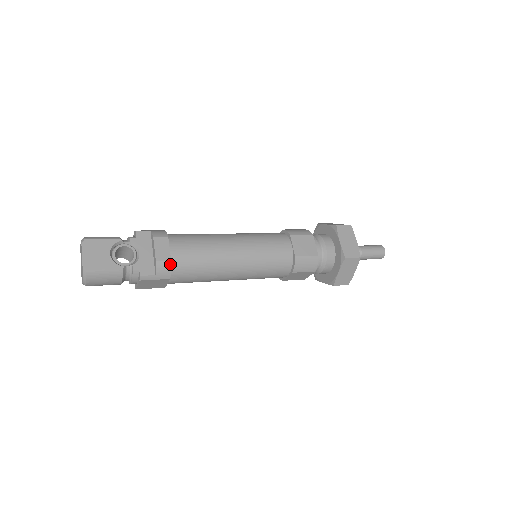
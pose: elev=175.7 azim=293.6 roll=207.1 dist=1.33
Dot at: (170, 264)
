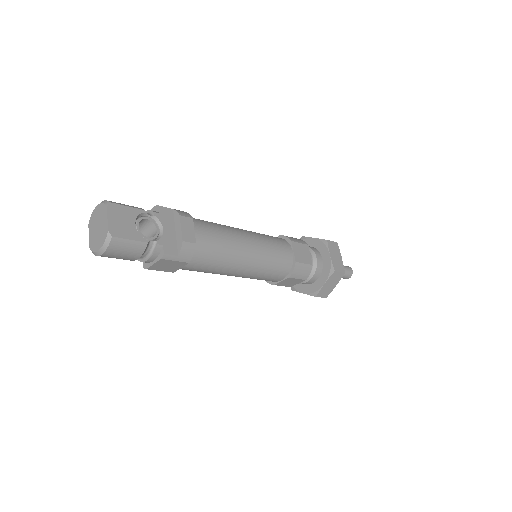
Dot at: (194, 247)
